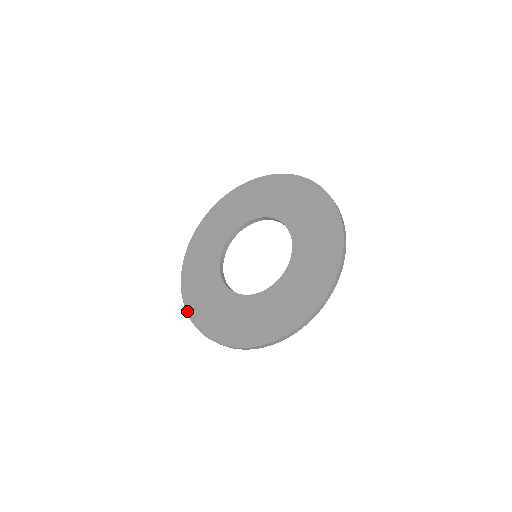
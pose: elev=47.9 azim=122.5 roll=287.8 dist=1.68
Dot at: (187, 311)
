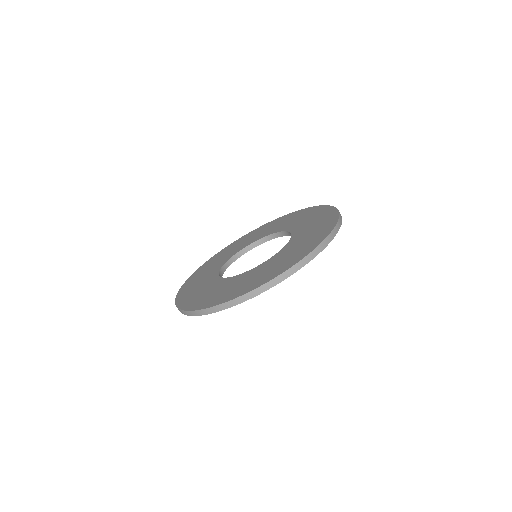
Dot at: (176, 301)
